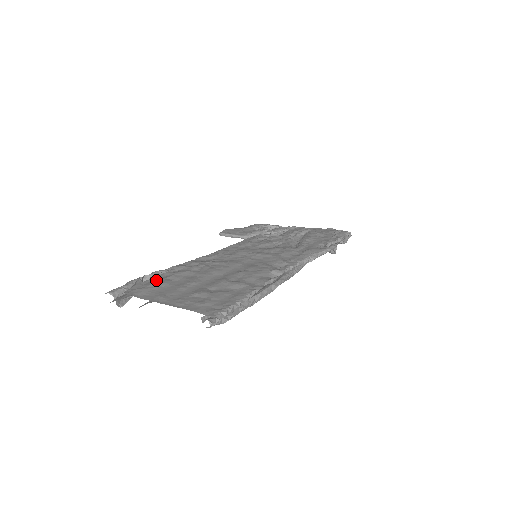
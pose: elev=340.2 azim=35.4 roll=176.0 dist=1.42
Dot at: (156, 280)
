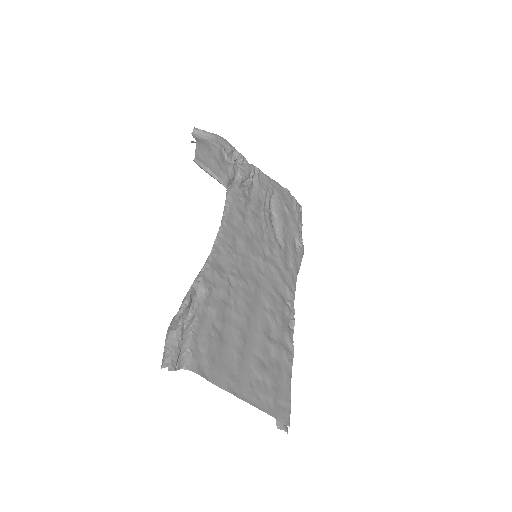
Dot at: (206, 331)
